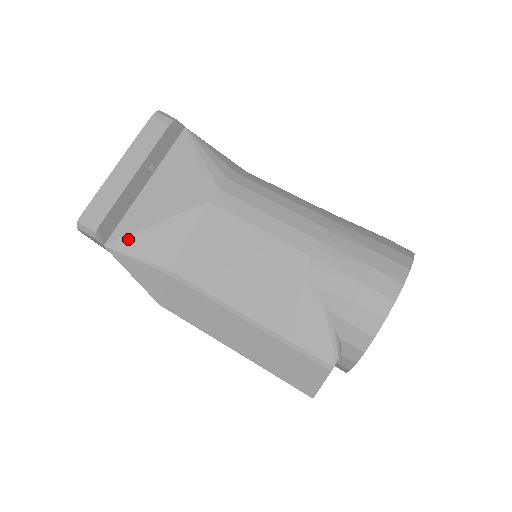
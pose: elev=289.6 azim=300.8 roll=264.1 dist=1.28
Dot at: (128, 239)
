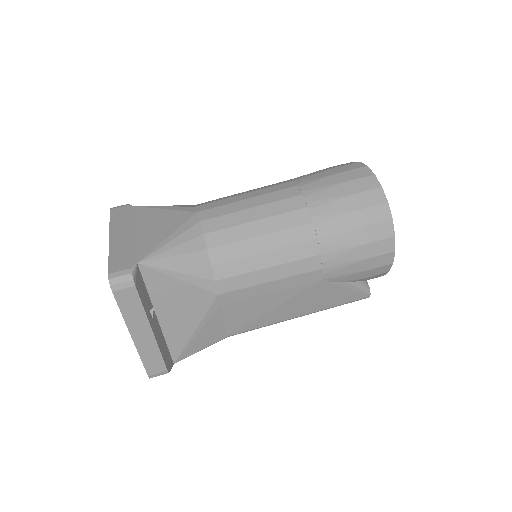
Dot at: (185, 350)
